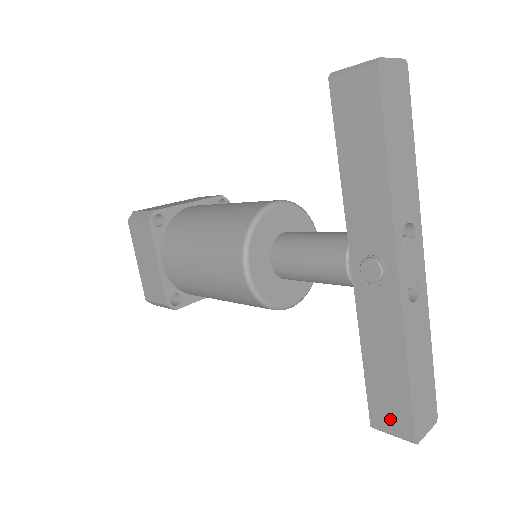
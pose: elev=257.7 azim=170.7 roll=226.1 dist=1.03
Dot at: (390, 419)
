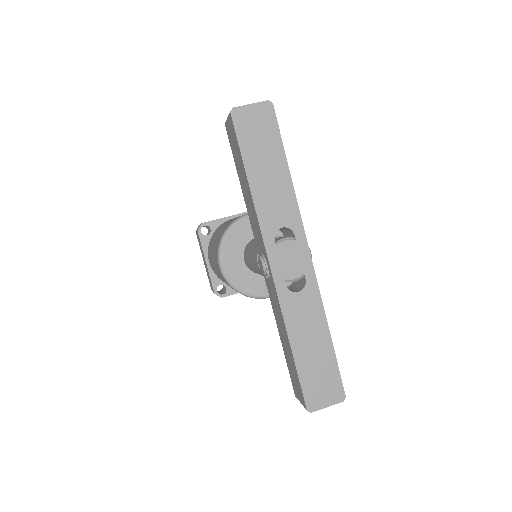
Dot at: (297, 389)
